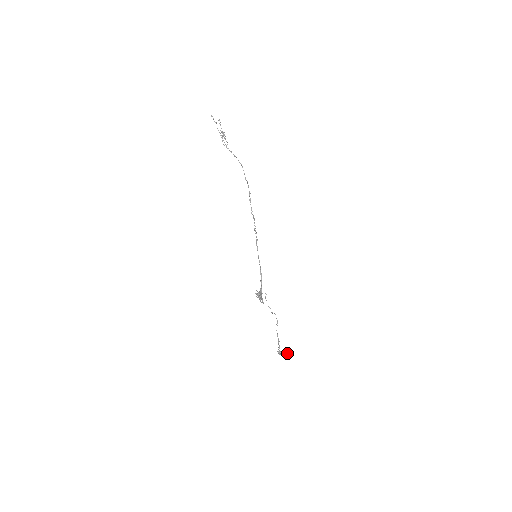
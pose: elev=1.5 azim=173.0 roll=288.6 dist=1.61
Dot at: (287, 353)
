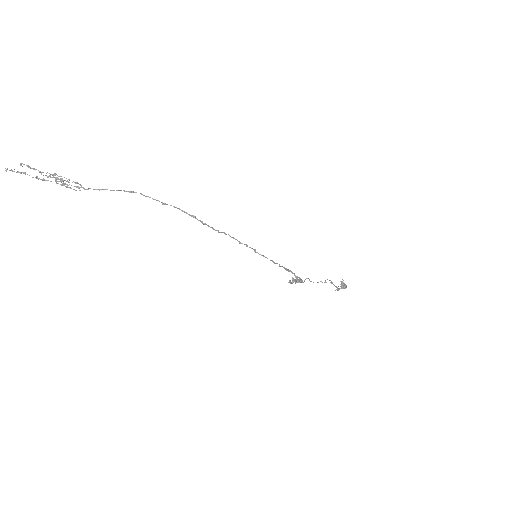
Dot at: (343, 282)
